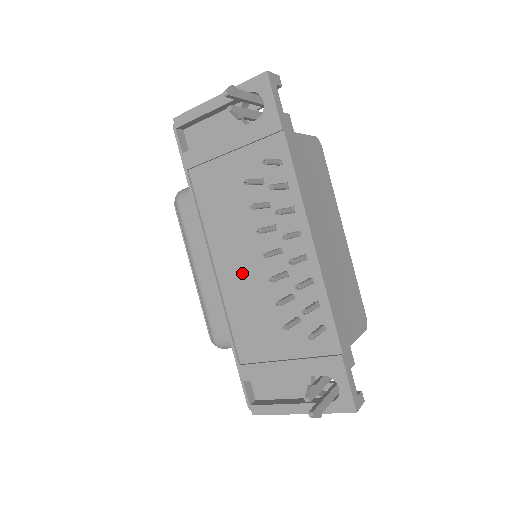
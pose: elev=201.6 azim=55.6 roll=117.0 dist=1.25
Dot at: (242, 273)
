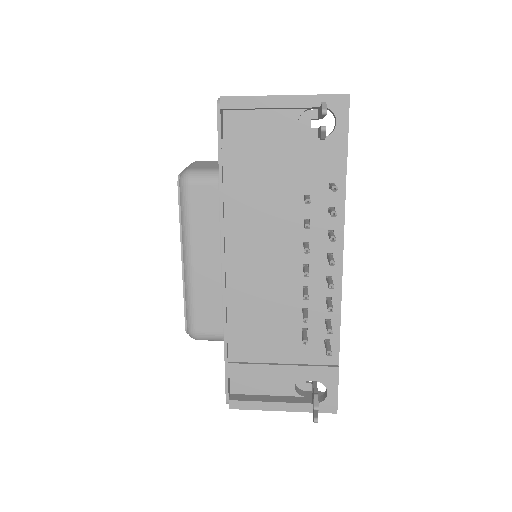
Dot at: (257, 278)
